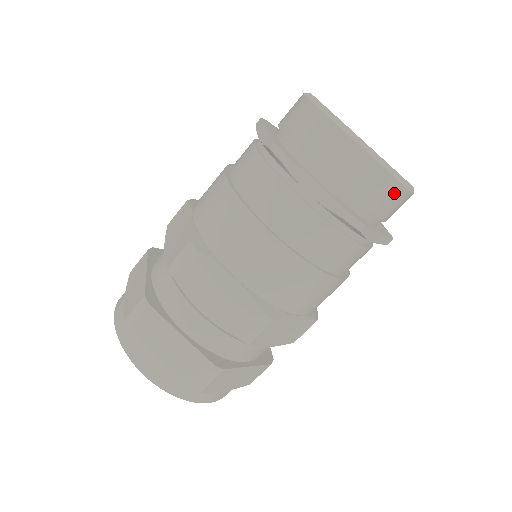
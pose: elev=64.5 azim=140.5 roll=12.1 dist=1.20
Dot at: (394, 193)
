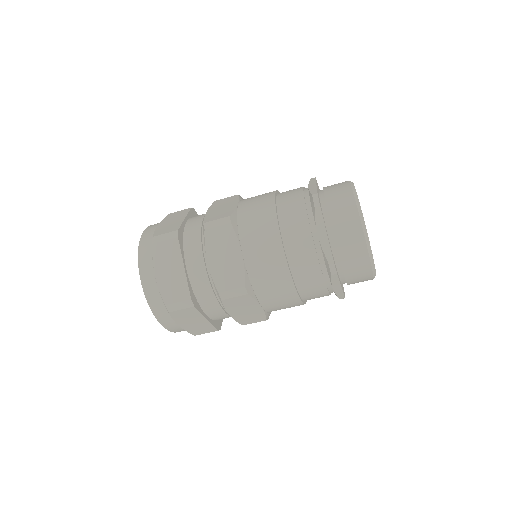
Dot at: (364, 268)
